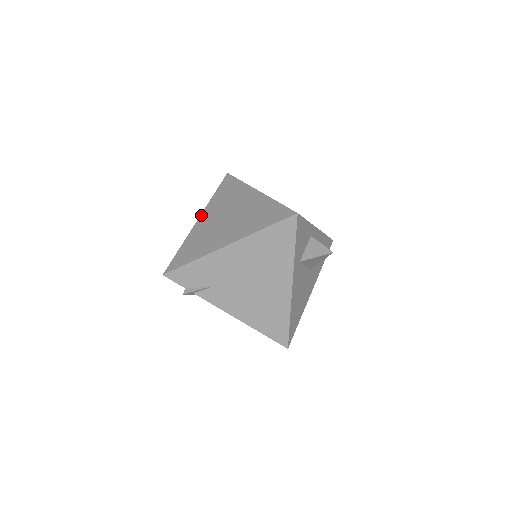
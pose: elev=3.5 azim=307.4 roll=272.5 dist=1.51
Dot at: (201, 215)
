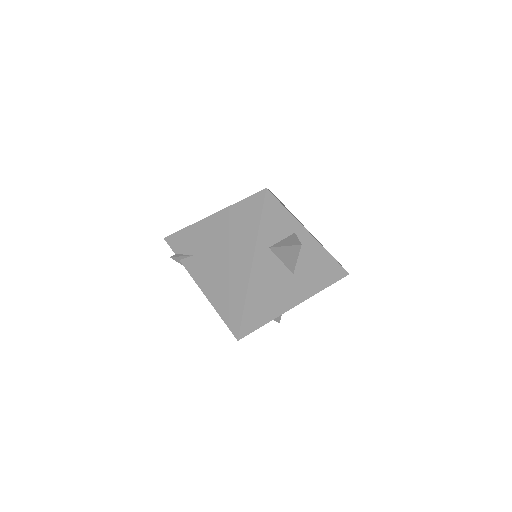
Dot at: occluded
